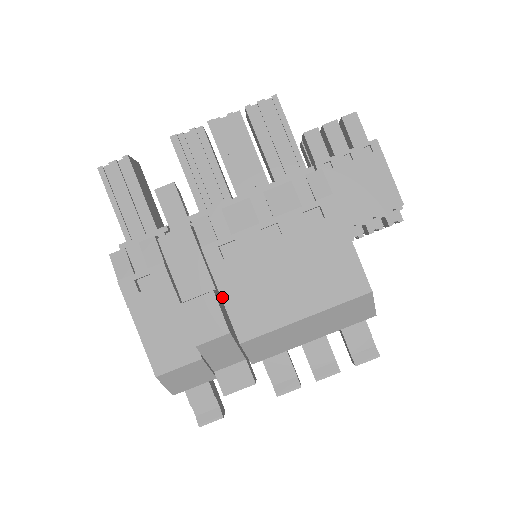
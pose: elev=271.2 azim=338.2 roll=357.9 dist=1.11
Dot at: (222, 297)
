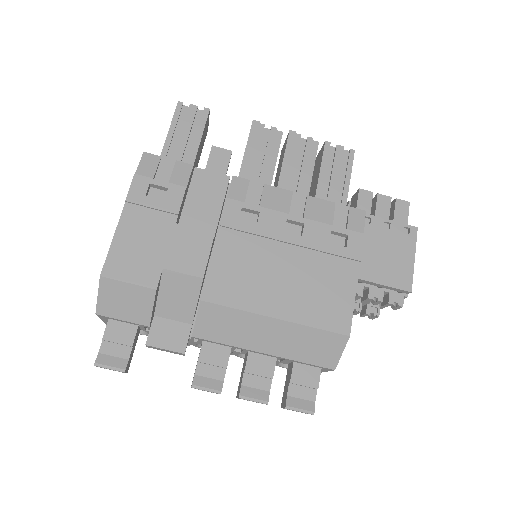
Dot at: (215, 250)
